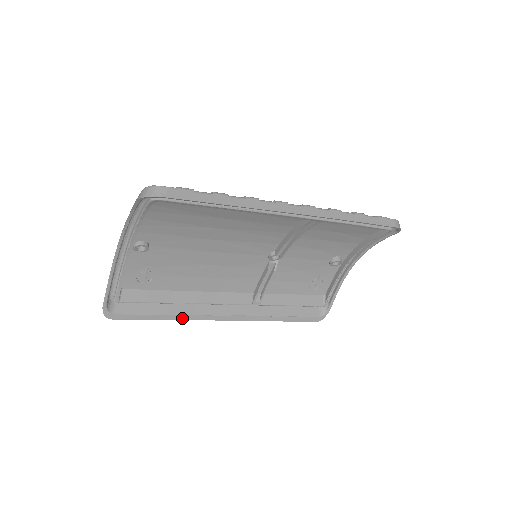
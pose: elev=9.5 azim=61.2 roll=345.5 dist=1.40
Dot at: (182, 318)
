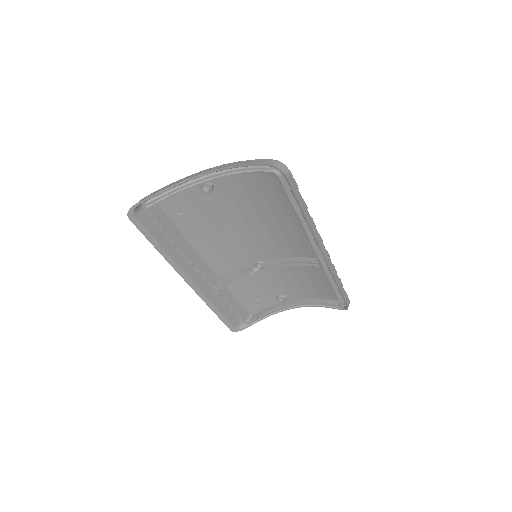
Dot at: (167, 258)
